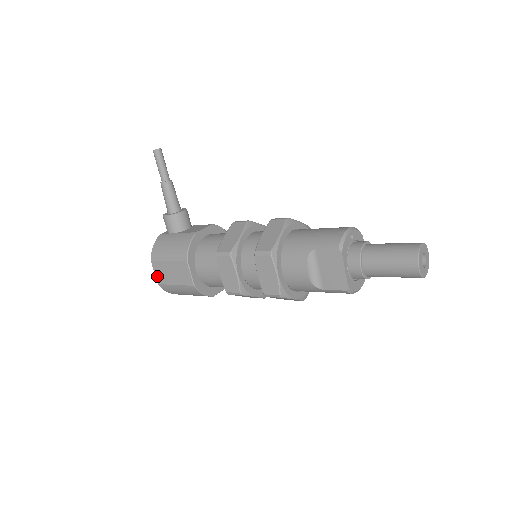
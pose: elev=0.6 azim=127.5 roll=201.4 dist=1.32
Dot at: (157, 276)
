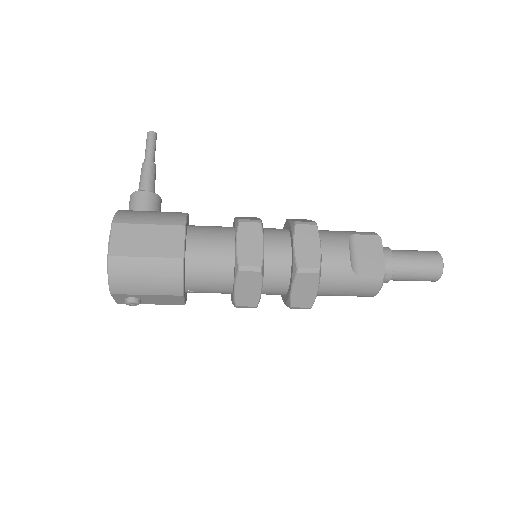
Dot at: (113, 244)
